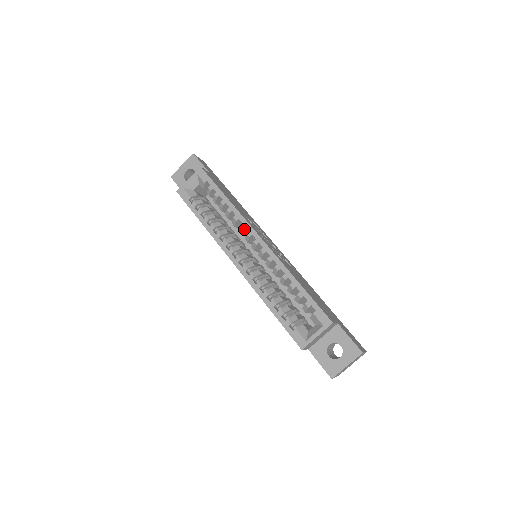
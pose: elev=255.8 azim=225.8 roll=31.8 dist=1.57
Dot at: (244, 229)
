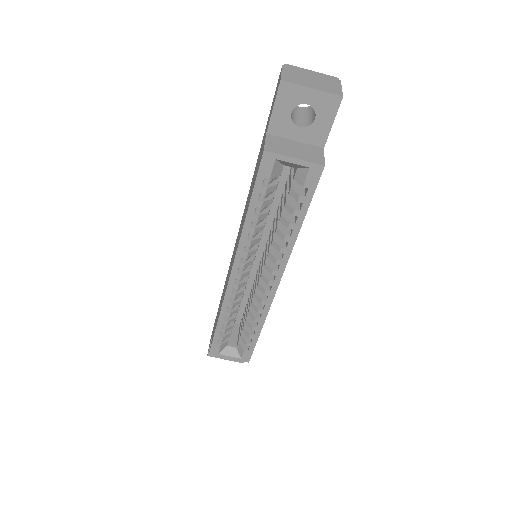
Dot at: (276, 260)
